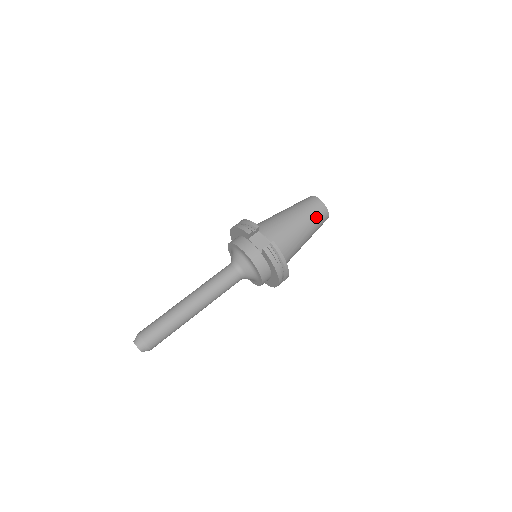
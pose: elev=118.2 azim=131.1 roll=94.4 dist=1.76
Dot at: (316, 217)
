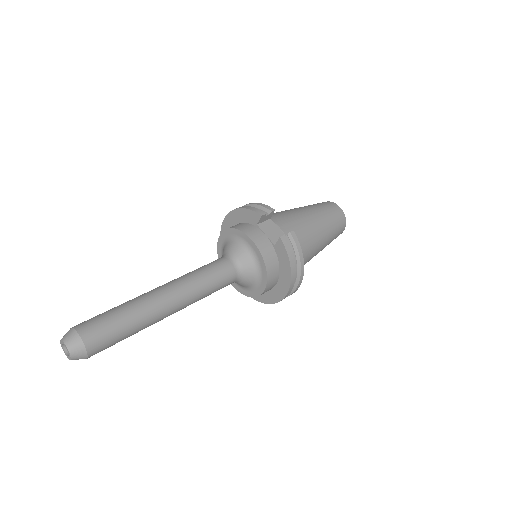
Dot at: (334, 224)
